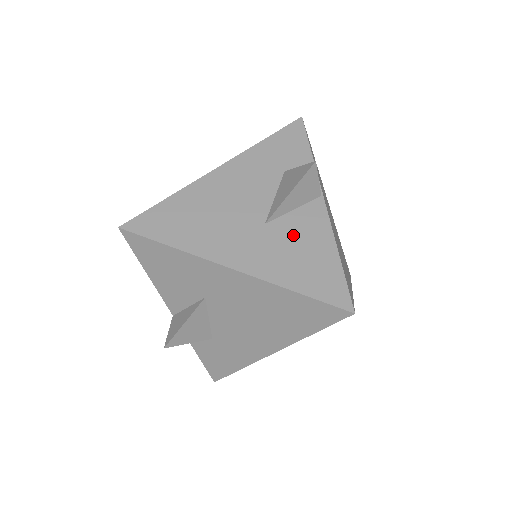
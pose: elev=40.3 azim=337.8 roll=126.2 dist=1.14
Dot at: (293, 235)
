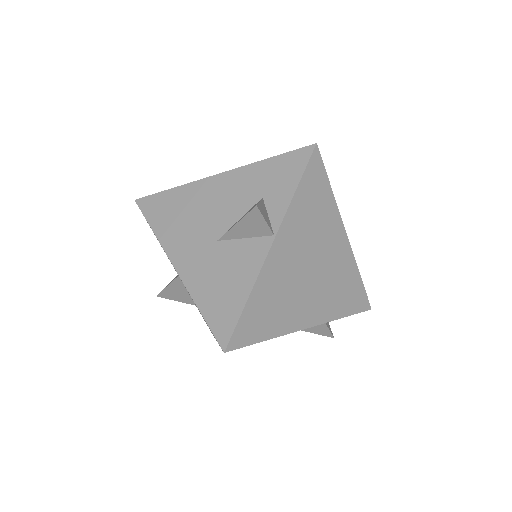
Dot at: (229, 261)
